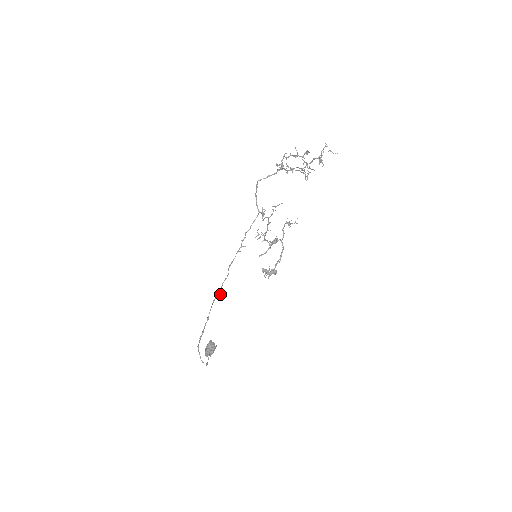
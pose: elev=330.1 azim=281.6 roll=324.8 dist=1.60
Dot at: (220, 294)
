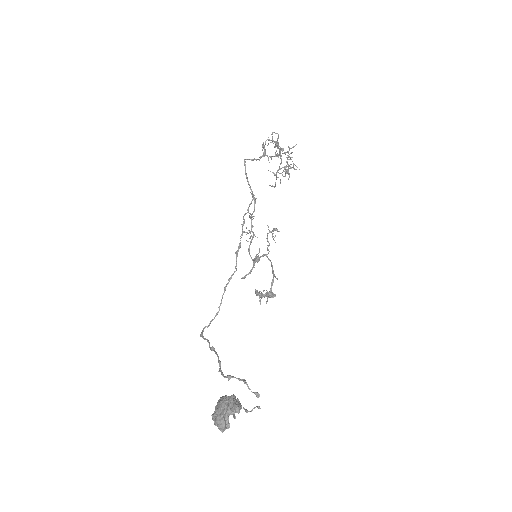
Dot at: (215, 316)
